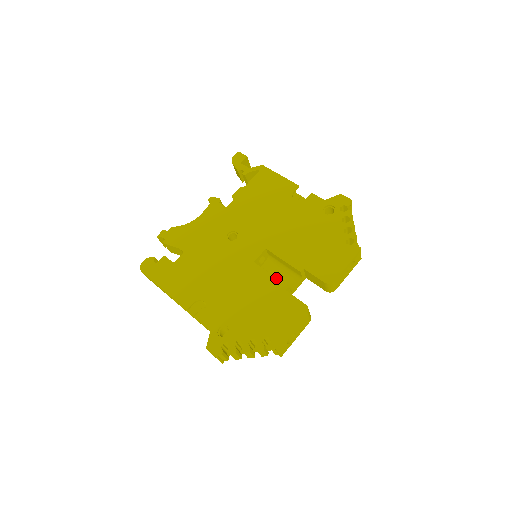
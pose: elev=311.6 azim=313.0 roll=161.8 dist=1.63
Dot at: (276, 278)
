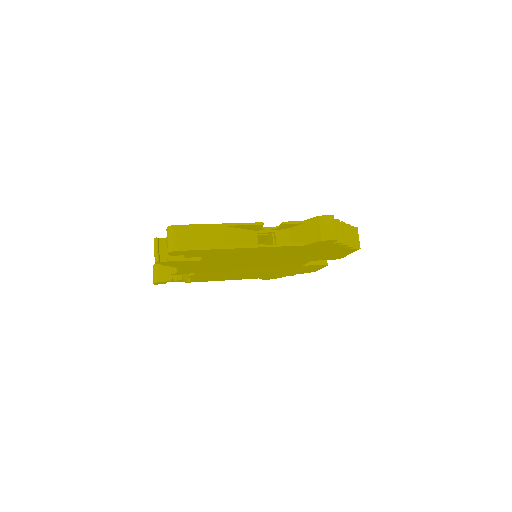
Dot at: occluded
